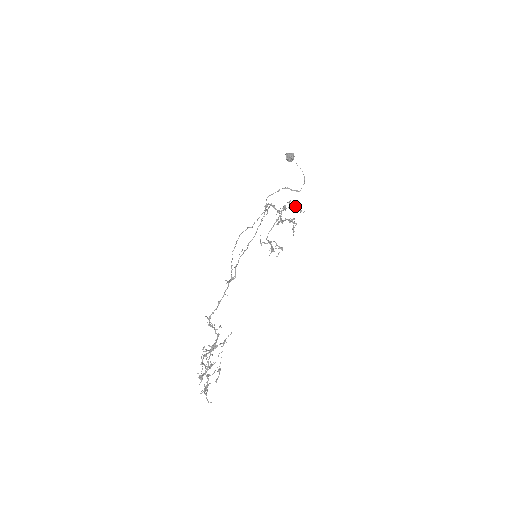
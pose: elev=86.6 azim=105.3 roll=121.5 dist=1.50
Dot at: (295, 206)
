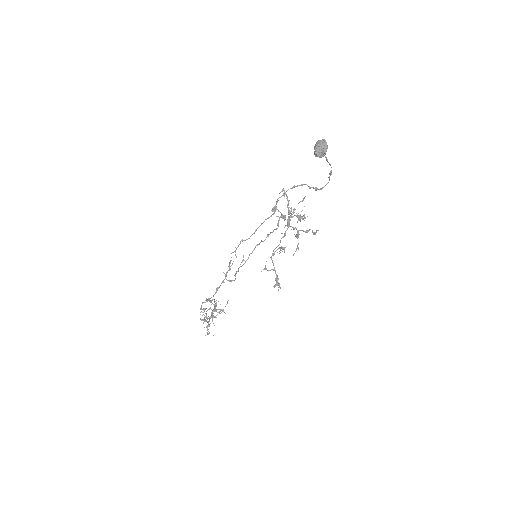
Dot at: occluded
